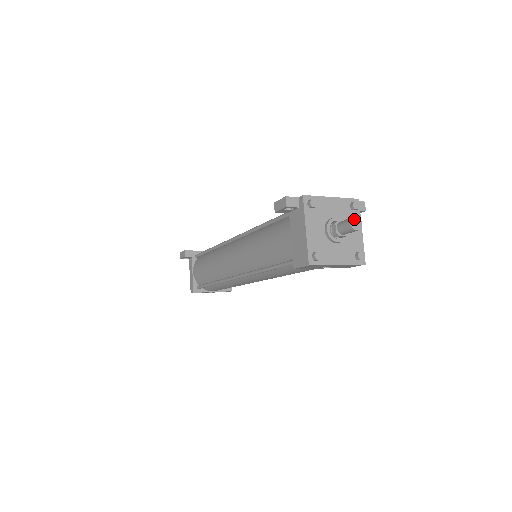
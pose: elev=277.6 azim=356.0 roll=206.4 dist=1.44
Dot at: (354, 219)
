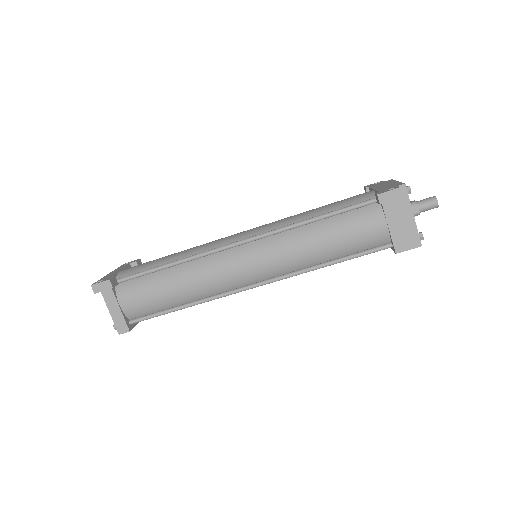
Dot at: (436, 198)
